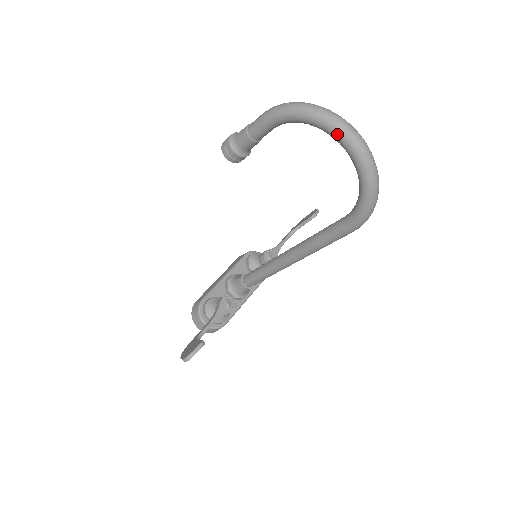
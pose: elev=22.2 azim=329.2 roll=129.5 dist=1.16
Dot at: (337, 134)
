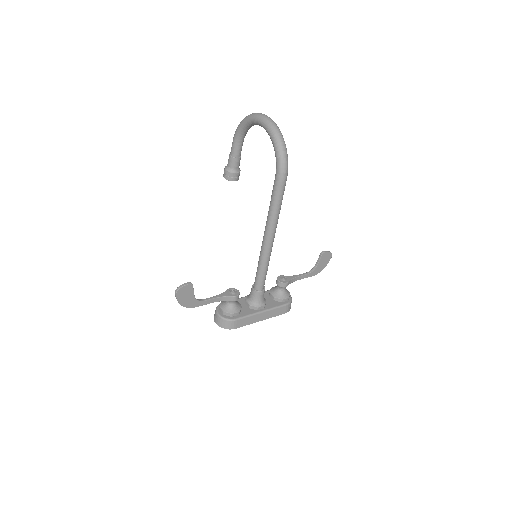
Dot at: (255, 119)
